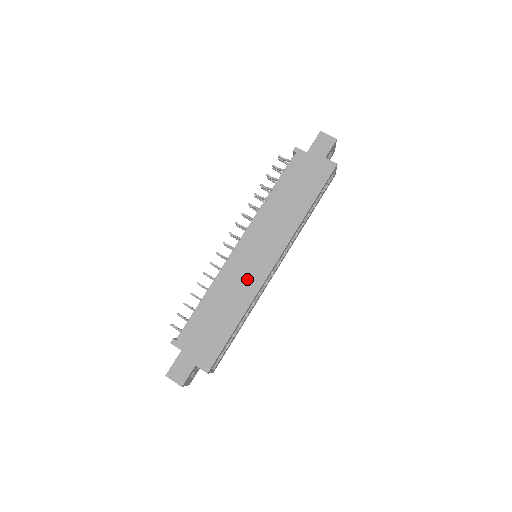
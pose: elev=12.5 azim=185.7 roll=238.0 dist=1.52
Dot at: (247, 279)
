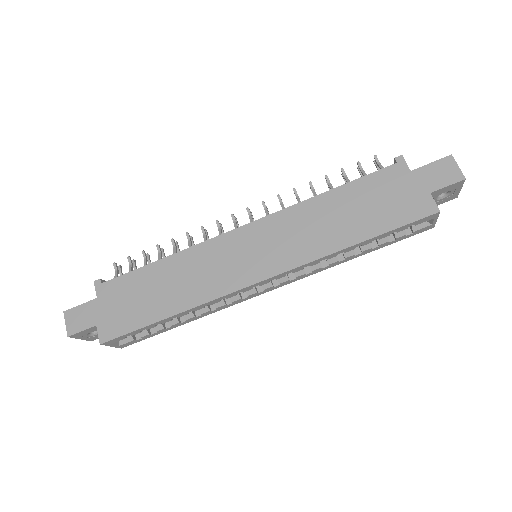
Dot at: (219, 274)
